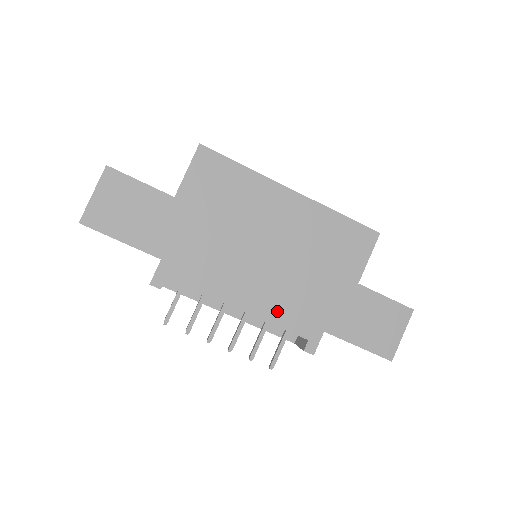
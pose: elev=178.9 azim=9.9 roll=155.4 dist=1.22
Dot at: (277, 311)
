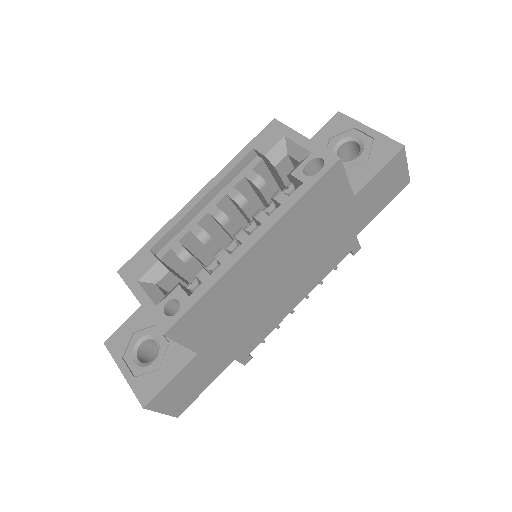
Dot at: (320, 273)
